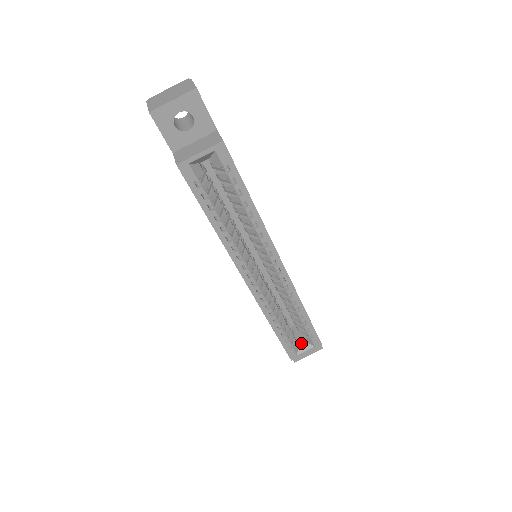
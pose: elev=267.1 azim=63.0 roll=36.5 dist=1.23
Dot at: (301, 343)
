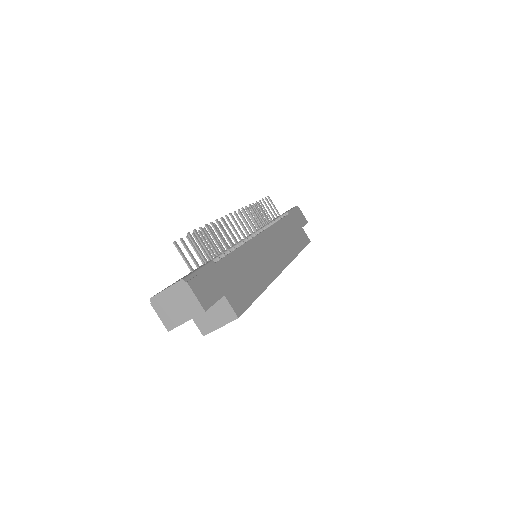
Dot at: occluded
